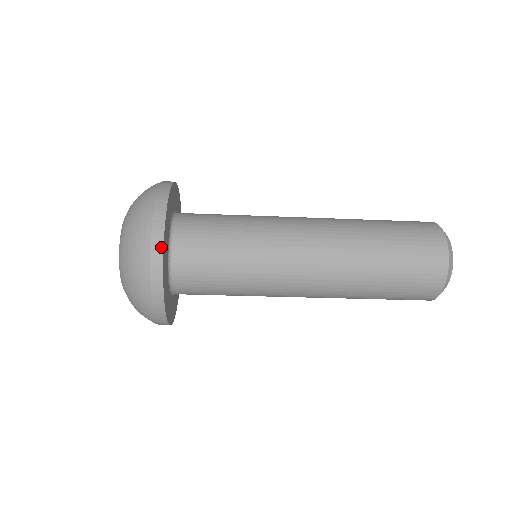
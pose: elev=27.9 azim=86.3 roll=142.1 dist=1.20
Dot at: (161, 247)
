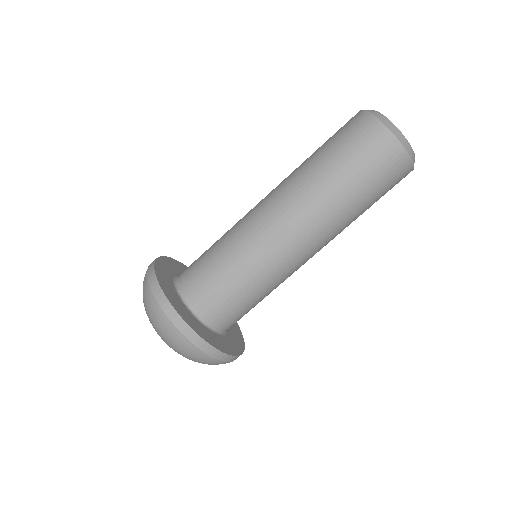
Dot at: (175, 313)
